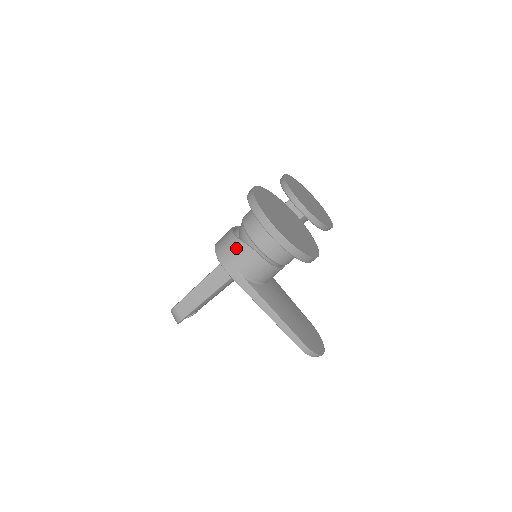
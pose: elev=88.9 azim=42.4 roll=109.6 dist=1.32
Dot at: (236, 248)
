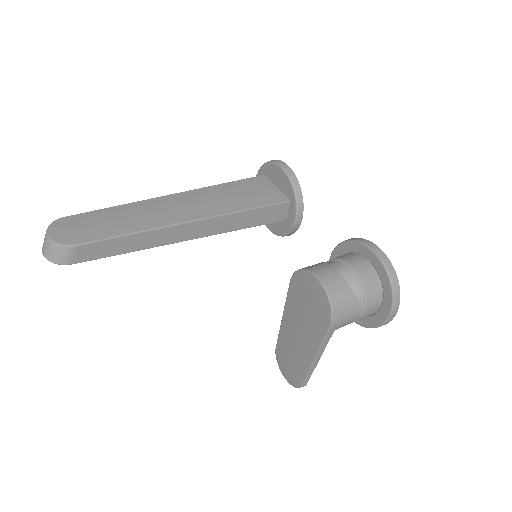
Dot at: (352, 307)
